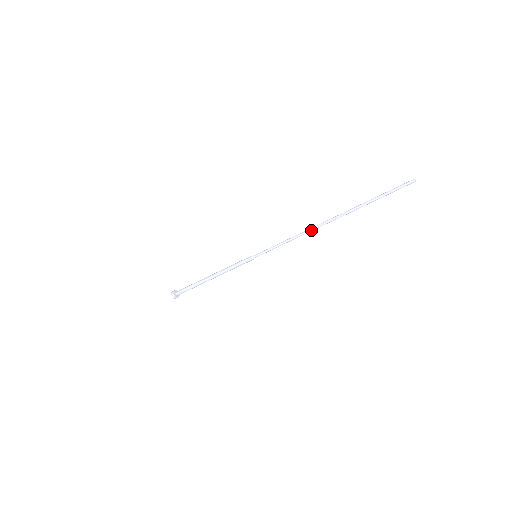
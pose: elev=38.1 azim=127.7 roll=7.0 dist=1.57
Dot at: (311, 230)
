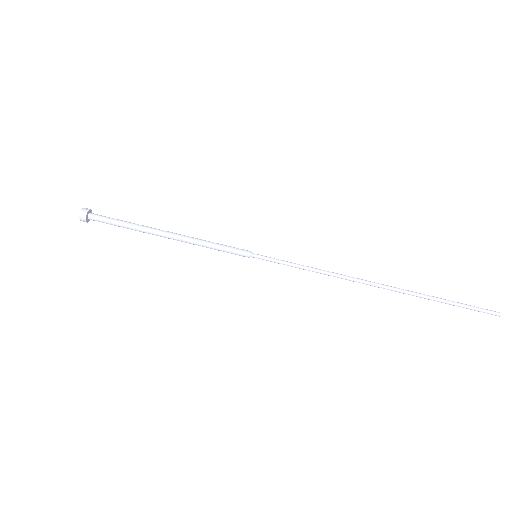
Dot at: (353, 279)
